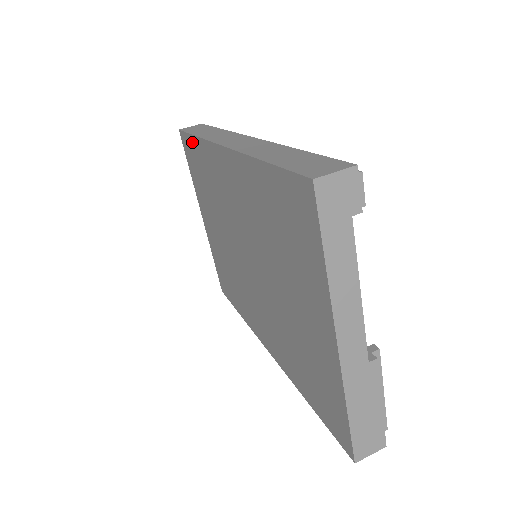
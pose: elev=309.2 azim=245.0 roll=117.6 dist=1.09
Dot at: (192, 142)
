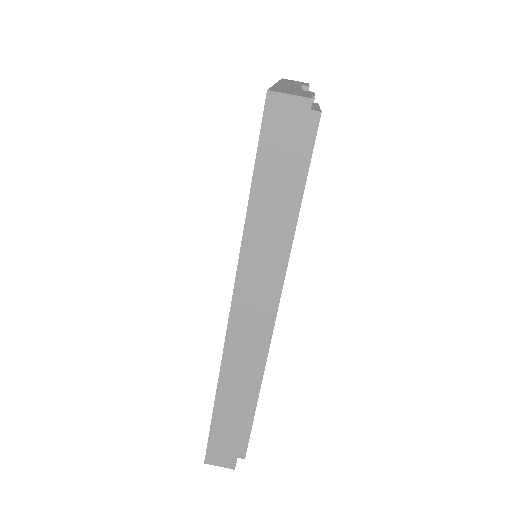
Dot at: occluded
